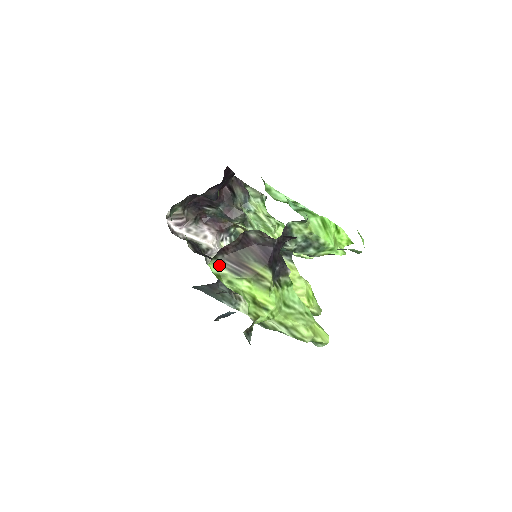
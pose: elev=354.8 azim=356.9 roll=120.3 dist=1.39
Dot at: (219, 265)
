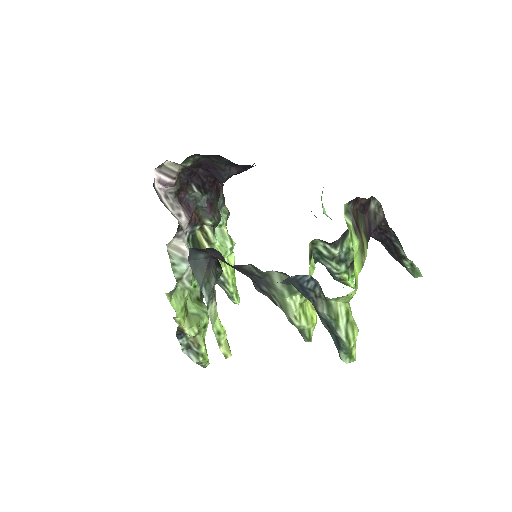
Dot at: (346, 213)
